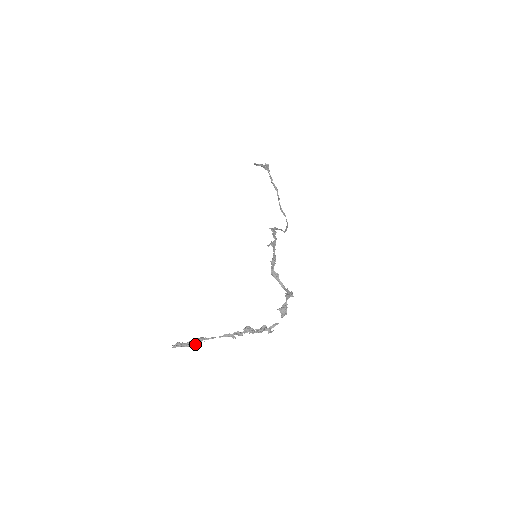
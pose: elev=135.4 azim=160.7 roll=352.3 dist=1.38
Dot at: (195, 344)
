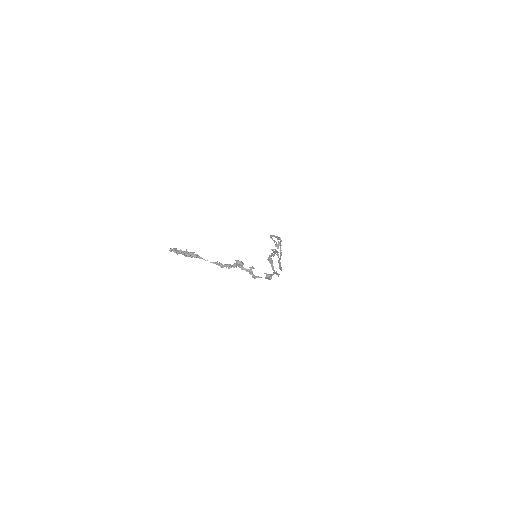
Dot at: (190, 255)
